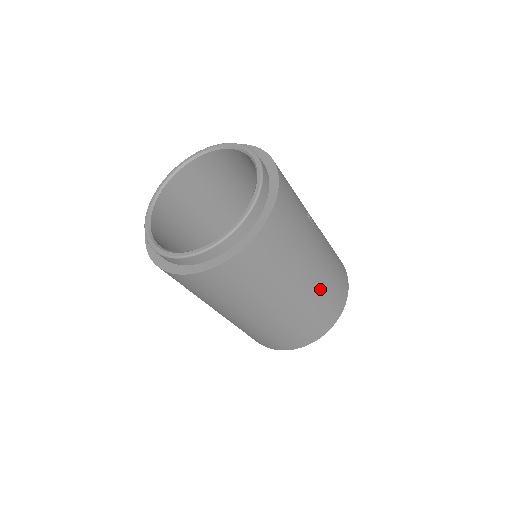
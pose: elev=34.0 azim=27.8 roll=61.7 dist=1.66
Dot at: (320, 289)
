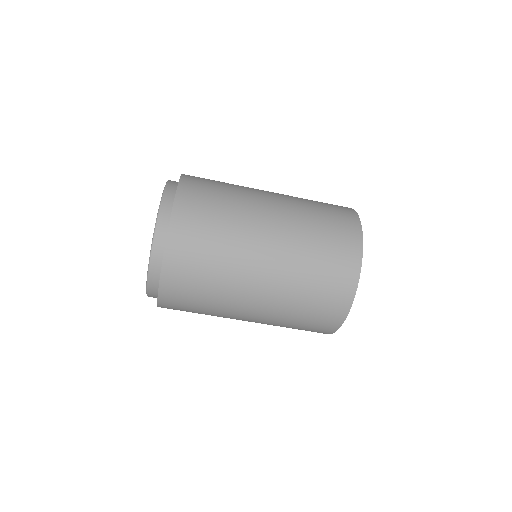
Dot at: (300, 210)
